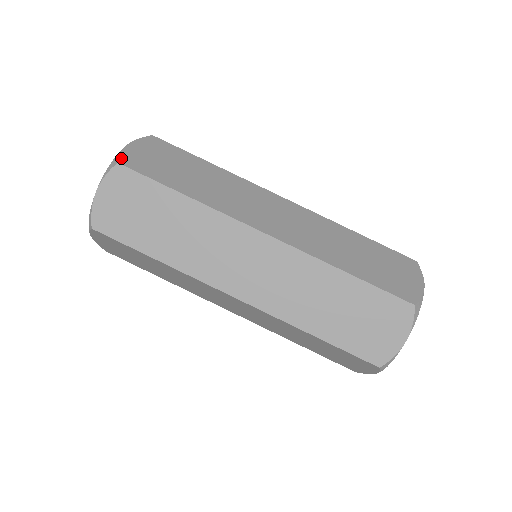
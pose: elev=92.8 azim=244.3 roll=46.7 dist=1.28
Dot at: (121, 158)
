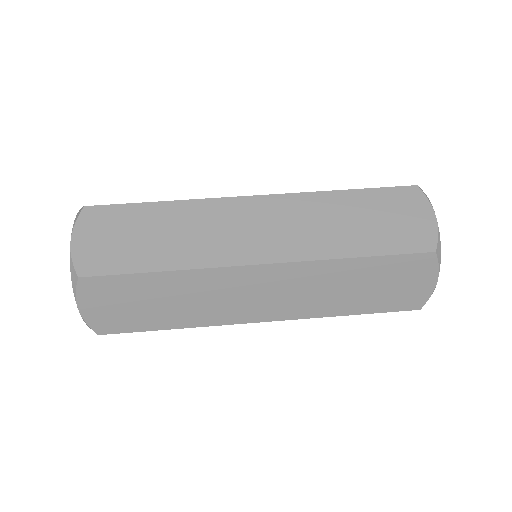
Dot at: occluded
